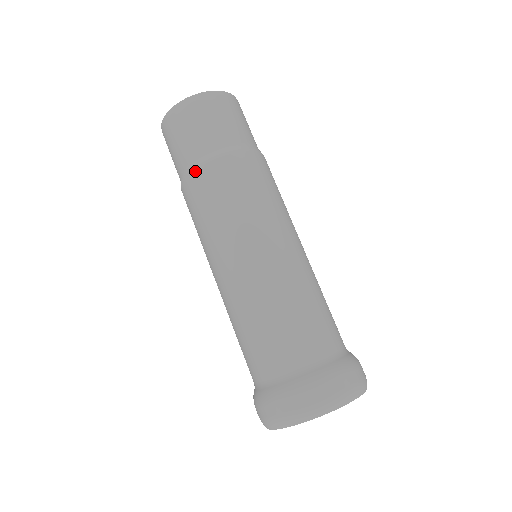
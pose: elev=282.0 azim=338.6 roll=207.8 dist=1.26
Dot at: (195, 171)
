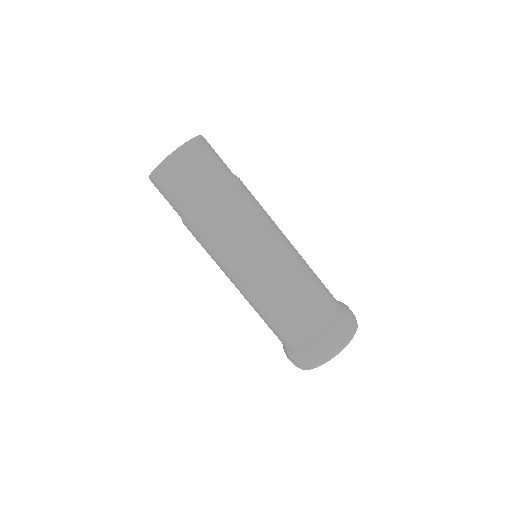
Dot at: (187, 222)
